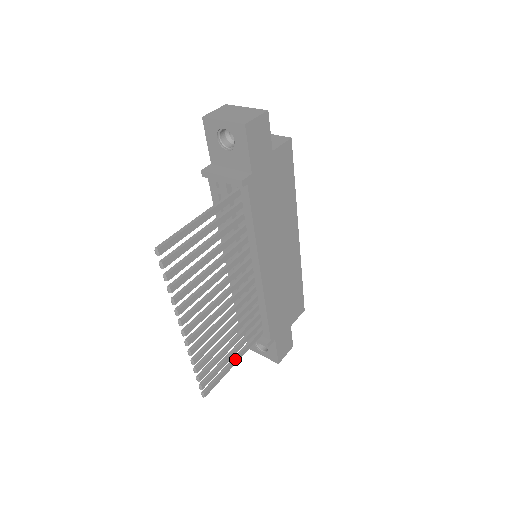
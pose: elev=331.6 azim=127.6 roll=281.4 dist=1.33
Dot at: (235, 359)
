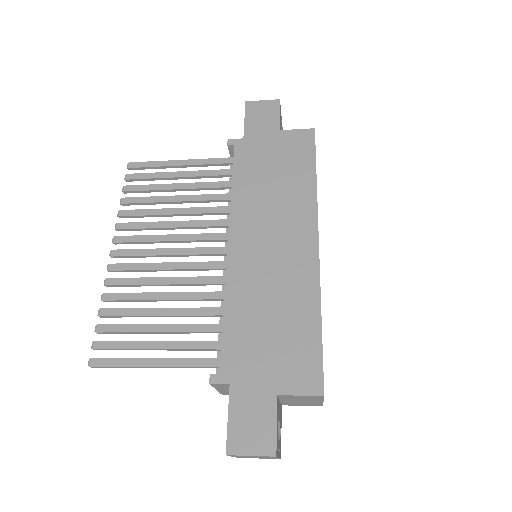
Dot at: (156, 358)
